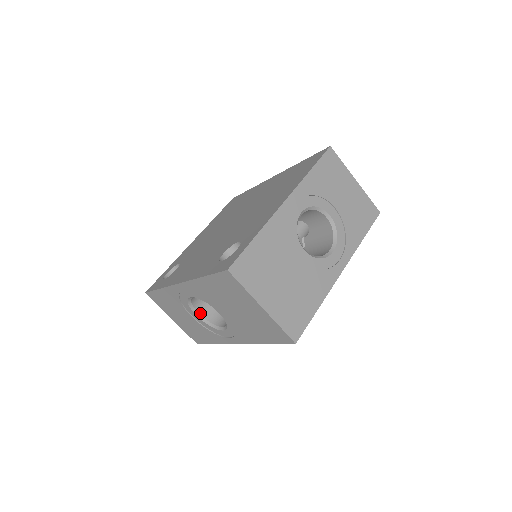
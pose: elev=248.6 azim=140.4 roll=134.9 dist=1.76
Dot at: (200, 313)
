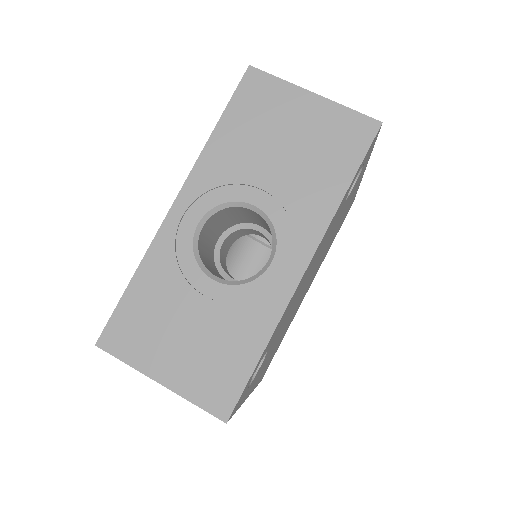
Dot at: (218, 278)
